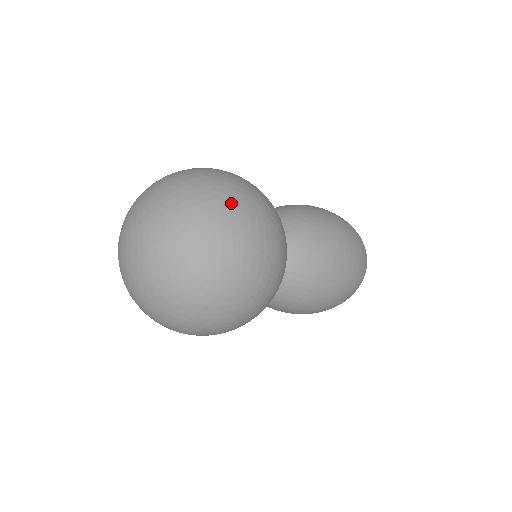
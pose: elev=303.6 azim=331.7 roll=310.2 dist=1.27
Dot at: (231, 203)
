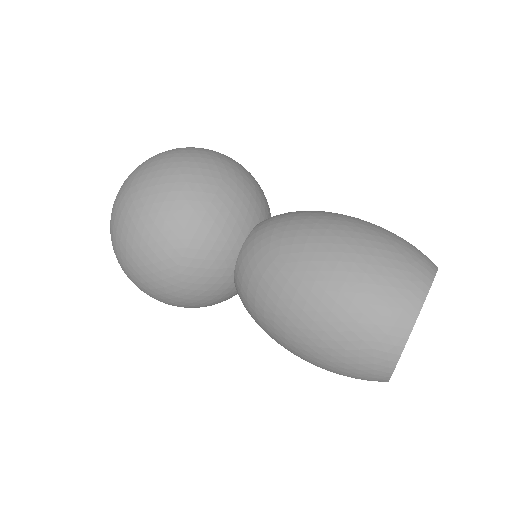
Dot at: (126, 205)
